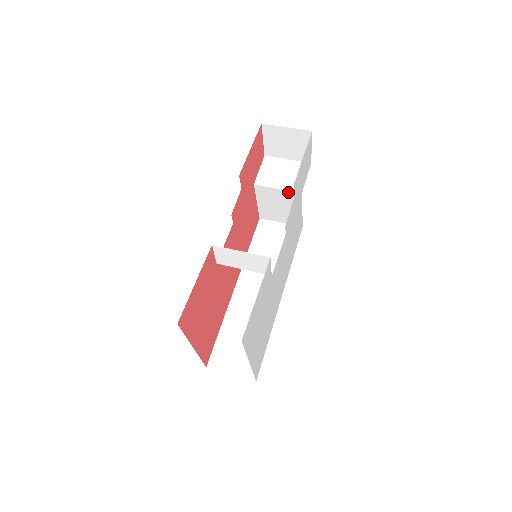
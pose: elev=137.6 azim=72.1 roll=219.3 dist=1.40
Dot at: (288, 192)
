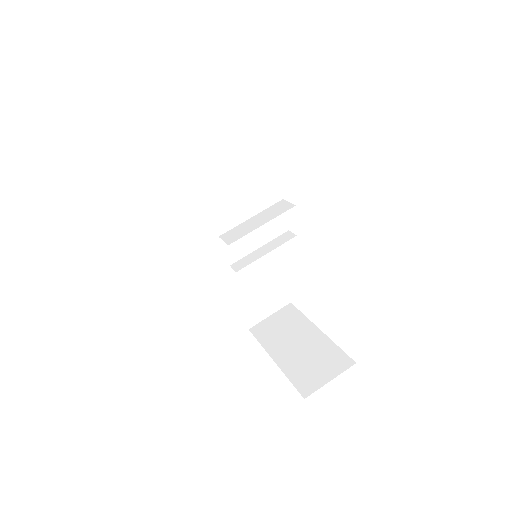
Dot at: (230, 162)
